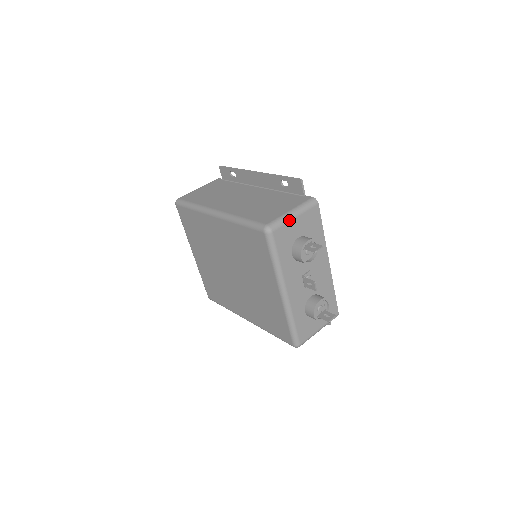
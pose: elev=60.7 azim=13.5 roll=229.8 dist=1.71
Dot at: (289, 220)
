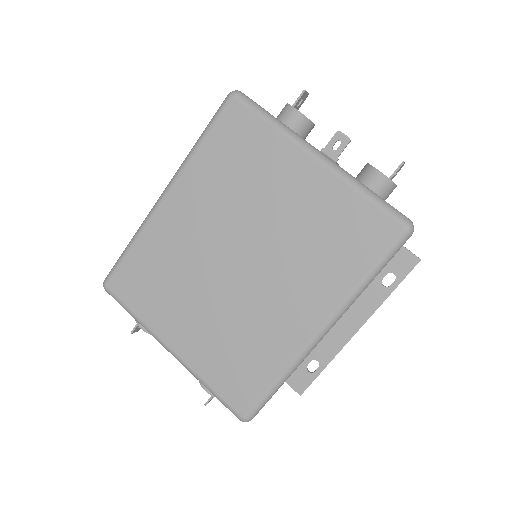
Dot at: occluded
